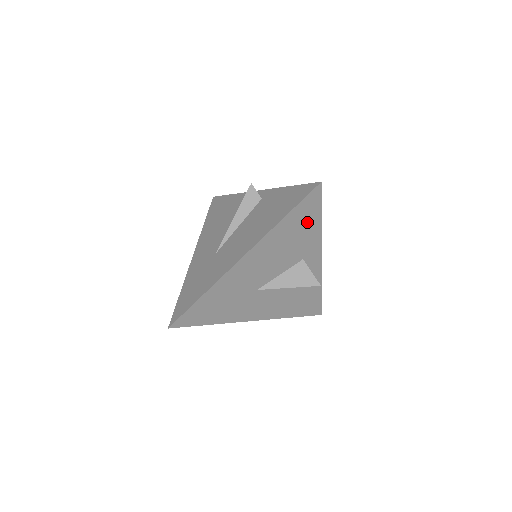
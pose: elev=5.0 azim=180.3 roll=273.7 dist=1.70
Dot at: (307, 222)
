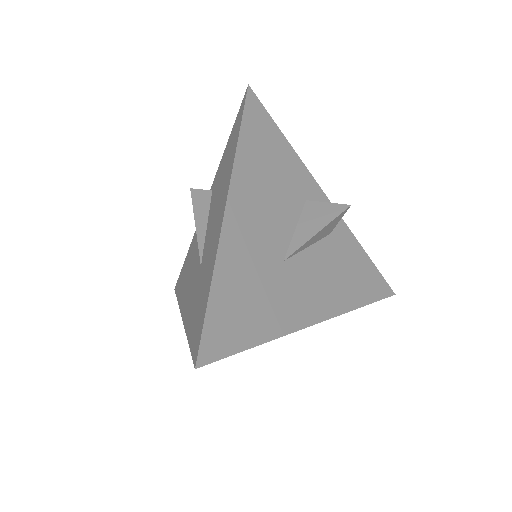
Dot at: (271, 142)
